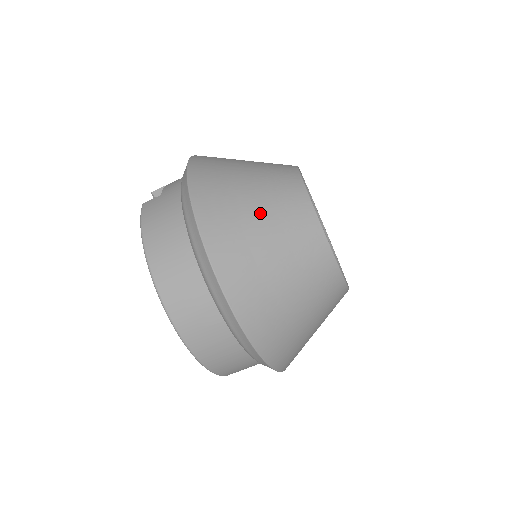
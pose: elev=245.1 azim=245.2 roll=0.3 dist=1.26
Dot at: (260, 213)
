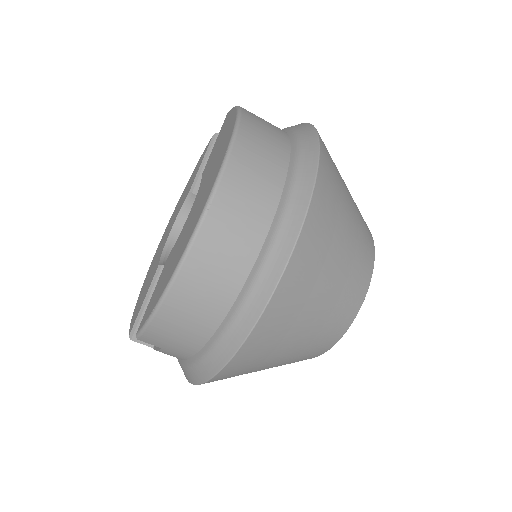
Dot at: occluded
